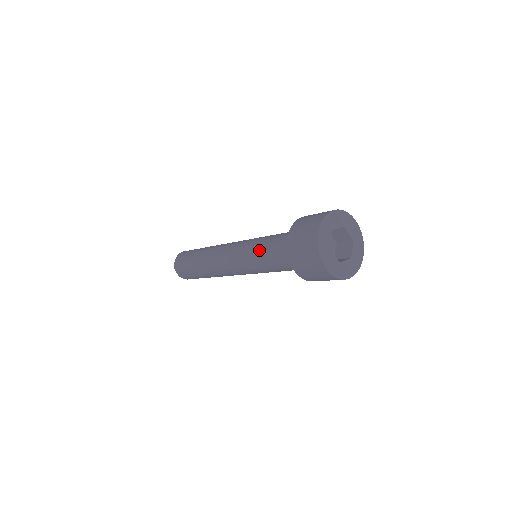
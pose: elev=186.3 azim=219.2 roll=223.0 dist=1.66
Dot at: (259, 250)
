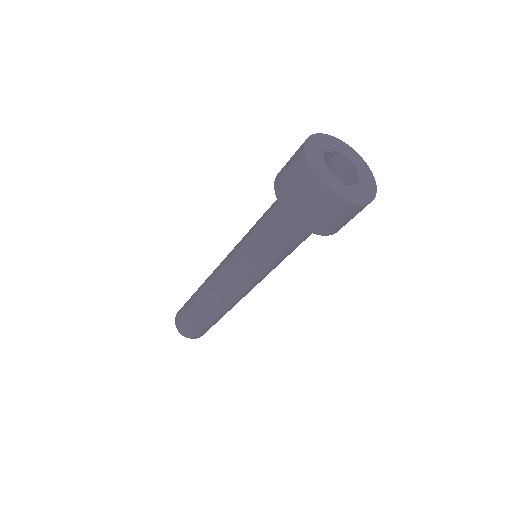
Dot at: occluded
